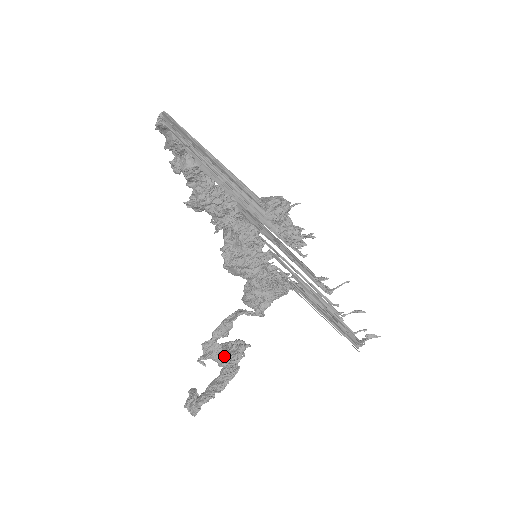
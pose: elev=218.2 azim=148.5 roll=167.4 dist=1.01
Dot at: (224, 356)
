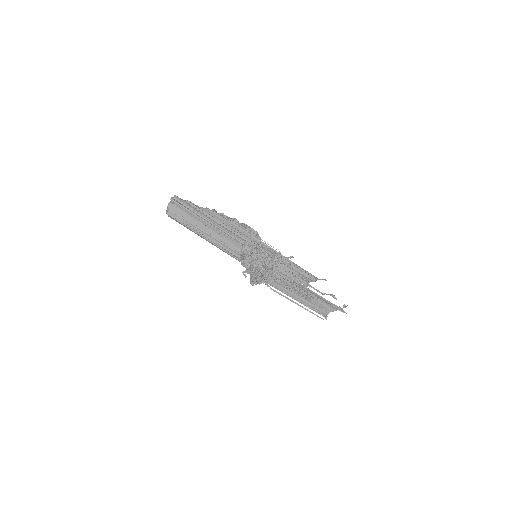
Dot at: occluded
